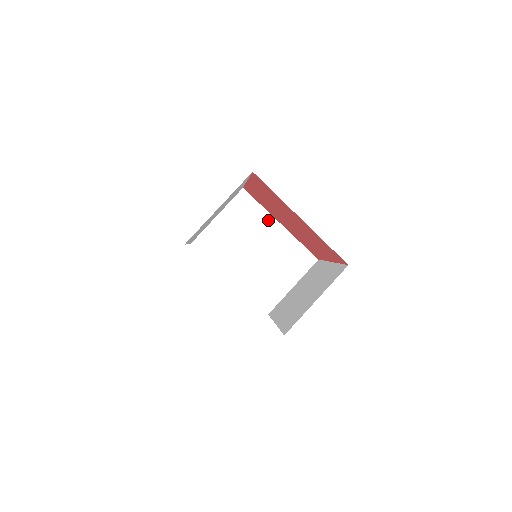
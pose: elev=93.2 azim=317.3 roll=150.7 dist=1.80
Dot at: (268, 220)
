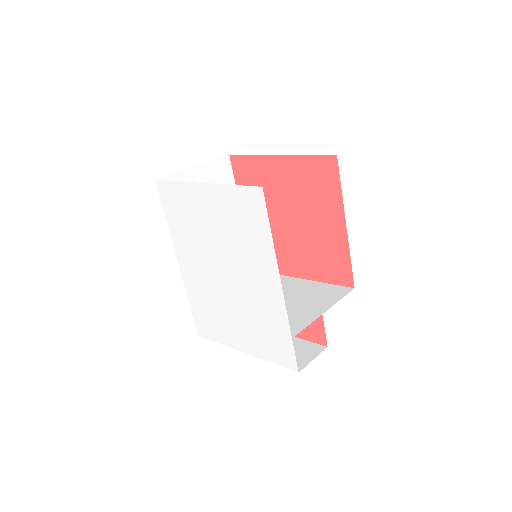
Dot at: (283, 279)
